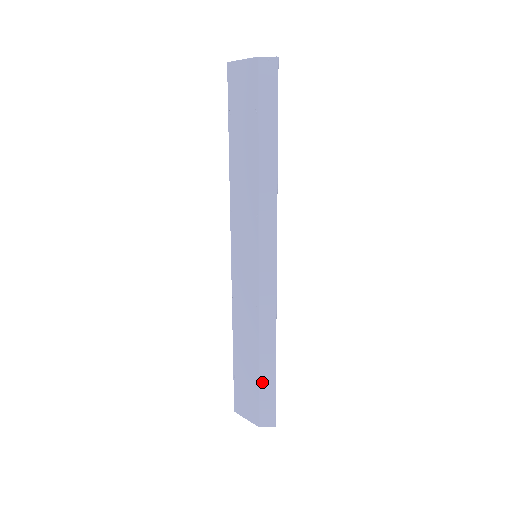
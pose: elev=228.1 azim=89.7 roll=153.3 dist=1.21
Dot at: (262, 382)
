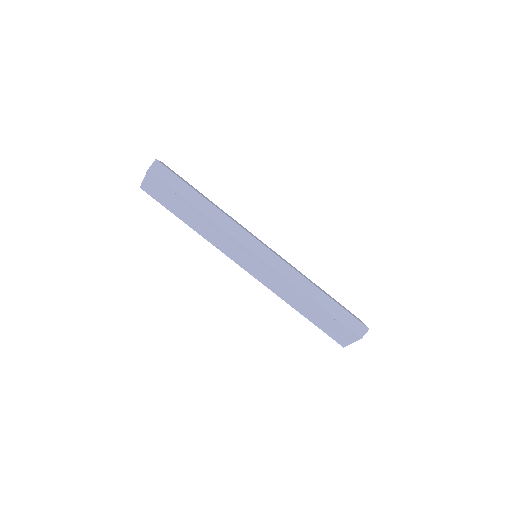
Dot at: (333, 313)
